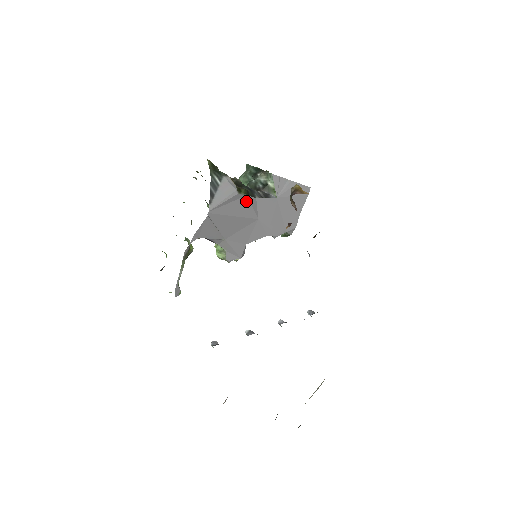
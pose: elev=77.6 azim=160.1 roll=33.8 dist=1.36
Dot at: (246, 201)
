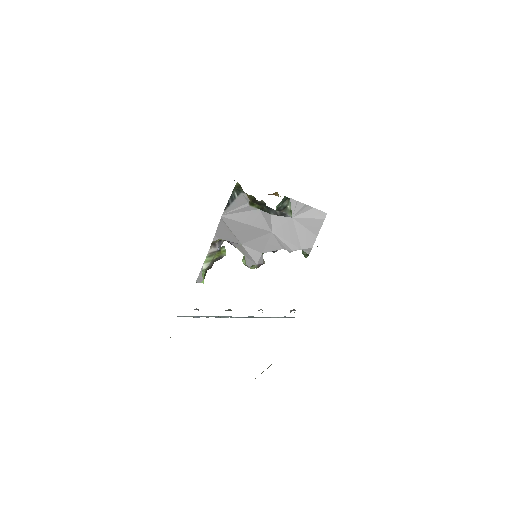
Dot at: (259, 214)
